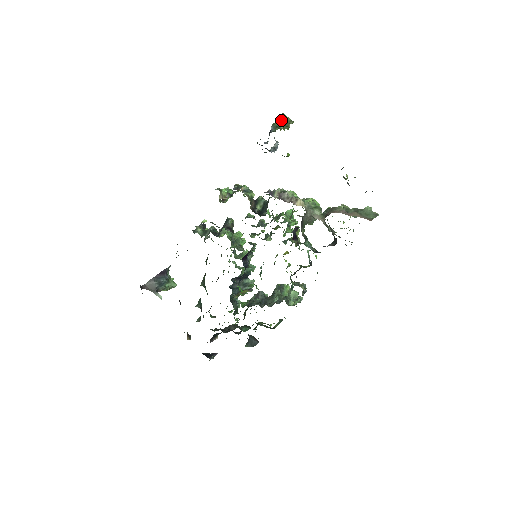
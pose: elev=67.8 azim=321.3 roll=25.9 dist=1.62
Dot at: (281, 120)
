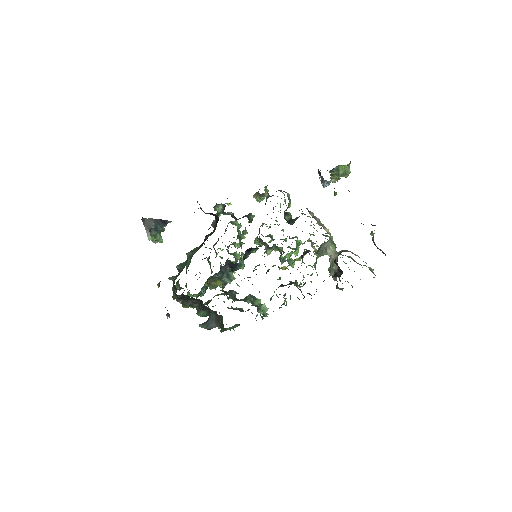
Dot at: (345, 167)
